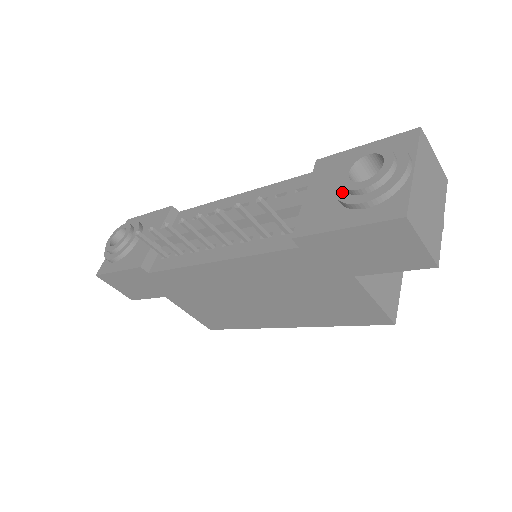
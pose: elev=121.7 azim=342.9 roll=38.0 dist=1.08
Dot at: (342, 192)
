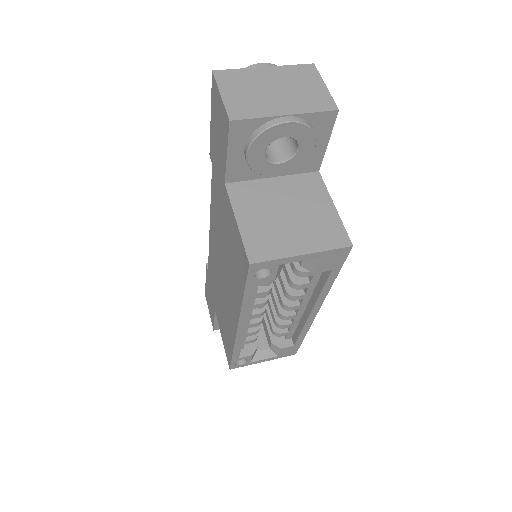
Dot at: occluded
